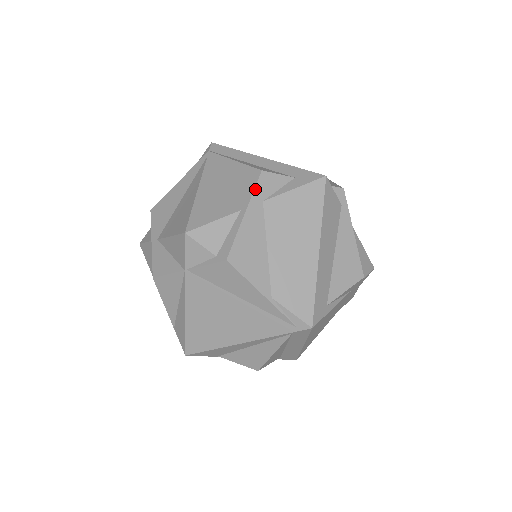
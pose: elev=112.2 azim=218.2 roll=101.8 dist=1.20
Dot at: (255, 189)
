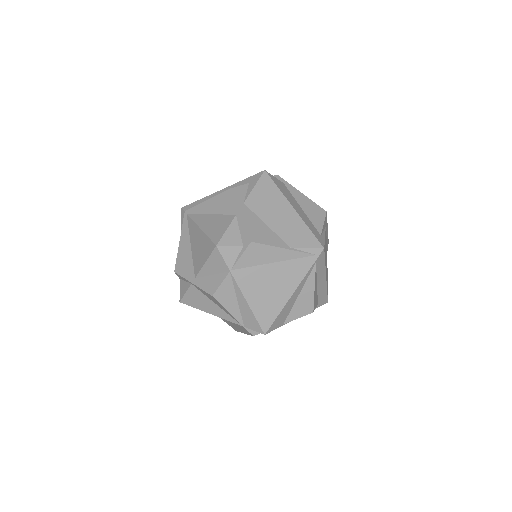
Dot at: (234, 199)
